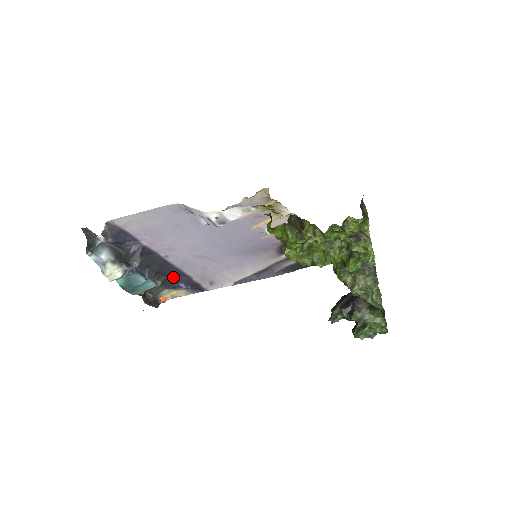
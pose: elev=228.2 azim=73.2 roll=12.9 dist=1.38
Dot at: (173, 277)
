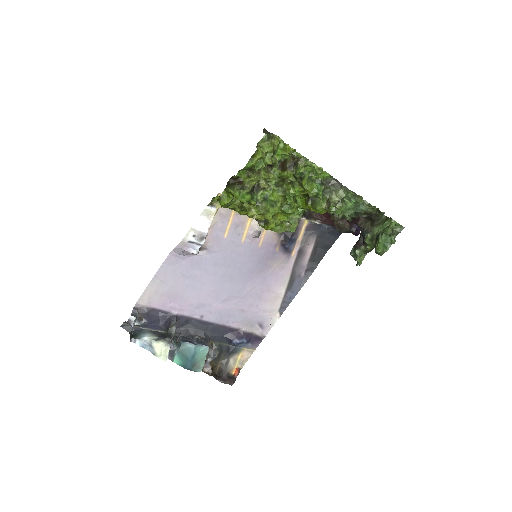
Dot at: (224, 338)
